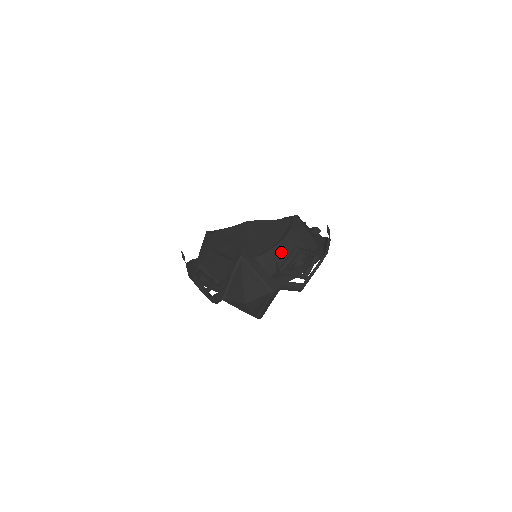
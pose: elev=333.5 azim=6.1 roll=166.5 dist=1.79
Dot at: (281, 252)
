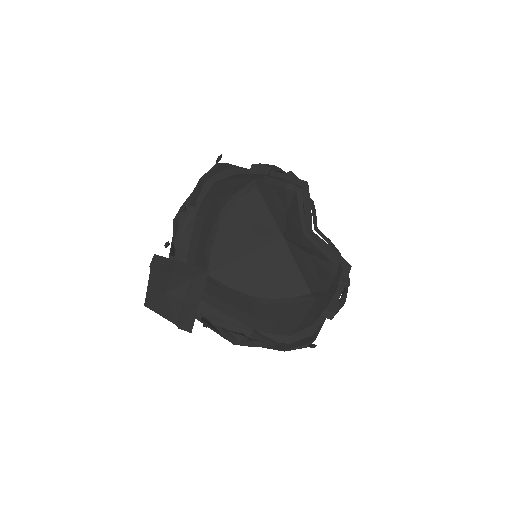
Dot at: (245, 307)
